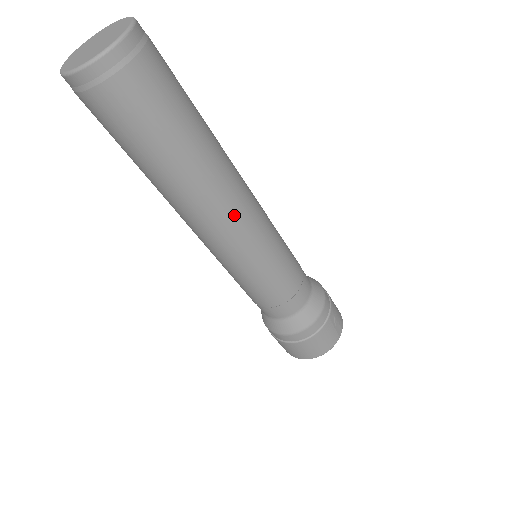
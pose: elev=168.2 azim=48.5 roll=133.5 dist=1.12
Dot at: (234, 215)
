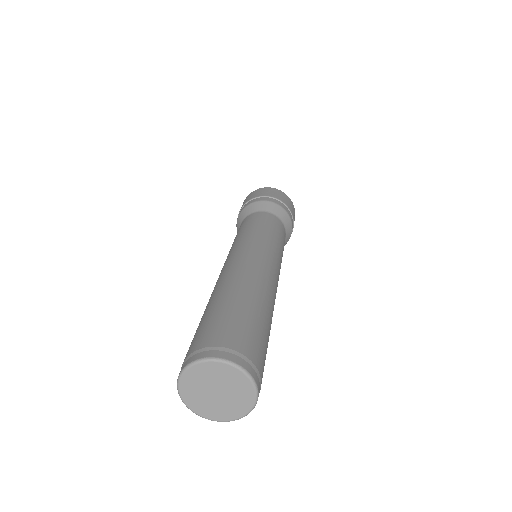
Dot at: occluded
